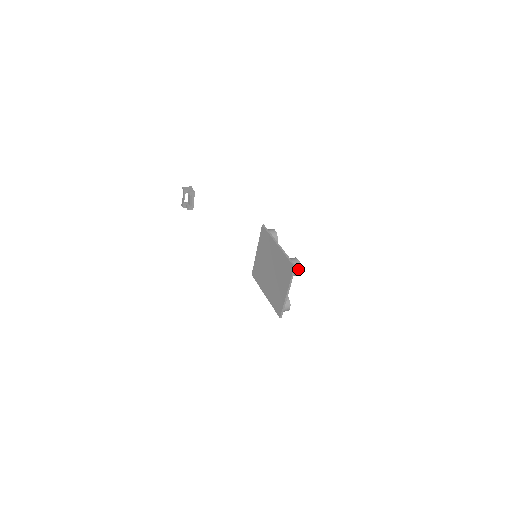
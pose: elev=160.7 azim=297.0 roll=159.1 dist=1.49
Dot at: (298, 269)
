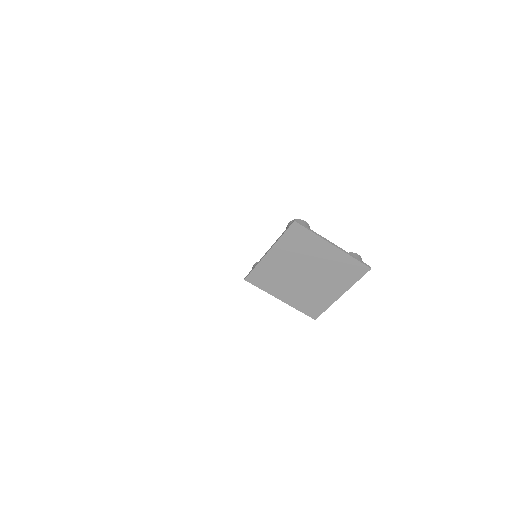
Dot at: occluded
